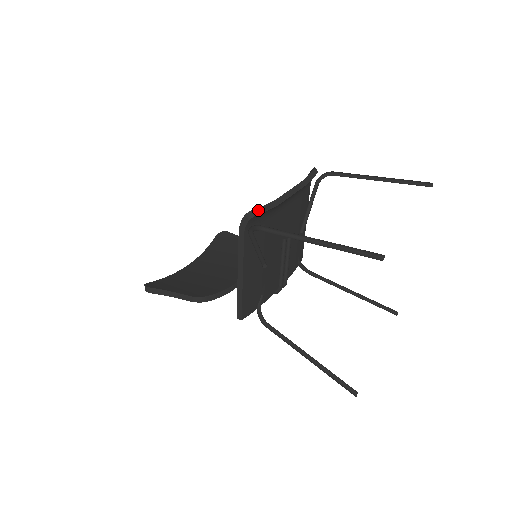
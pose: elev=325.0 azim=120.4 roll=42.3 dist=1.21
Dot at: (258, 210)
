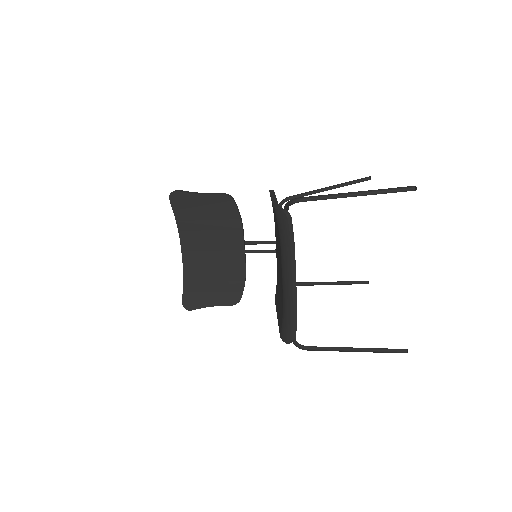
Dot at: (294, 337)
